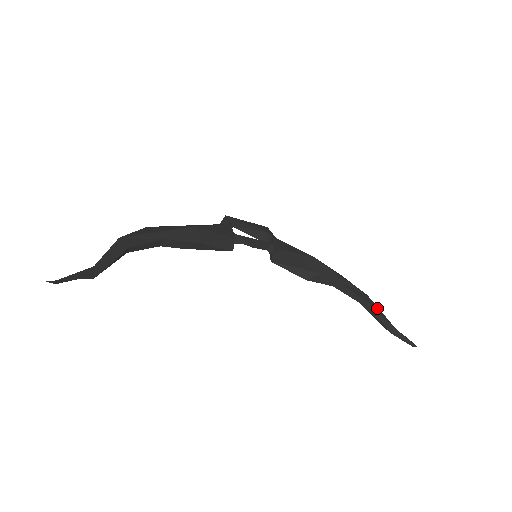
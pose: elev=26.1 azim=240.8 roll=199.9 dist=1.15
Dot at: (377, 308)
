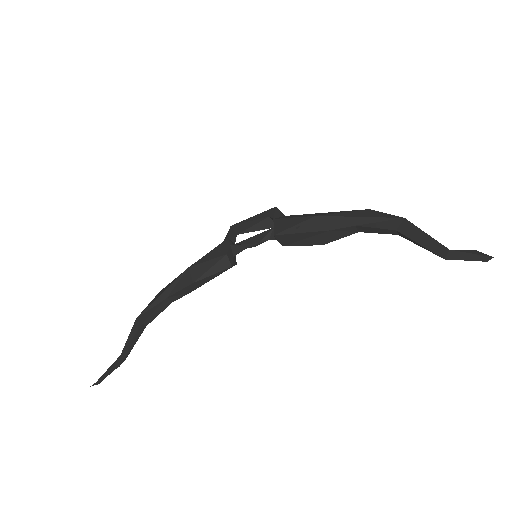
Dot at: (418, 231)
